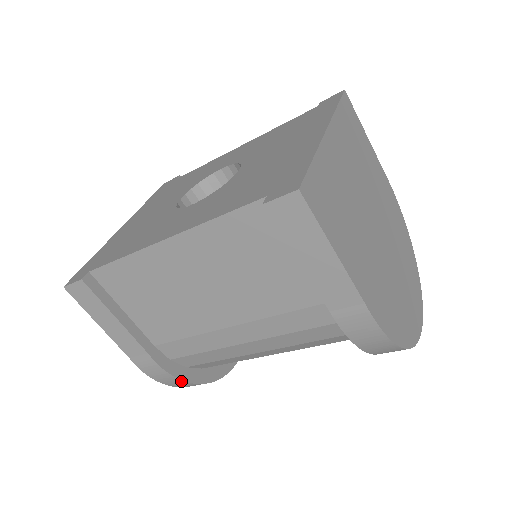
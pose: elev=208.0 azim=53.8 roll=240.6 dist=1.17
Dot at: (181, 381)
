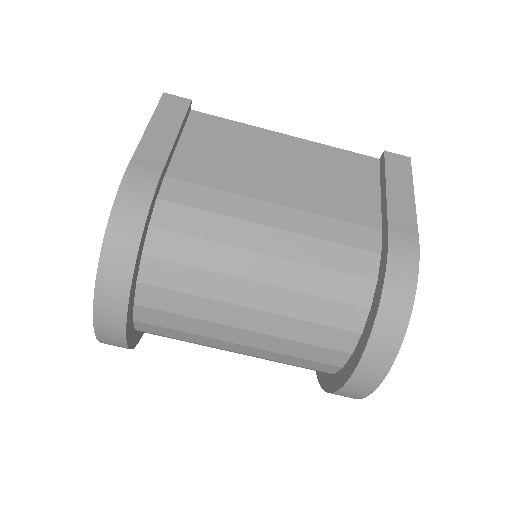
Dot at: (143, 218)
